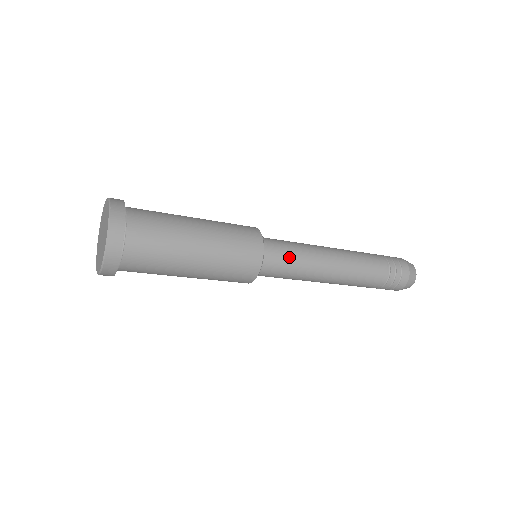
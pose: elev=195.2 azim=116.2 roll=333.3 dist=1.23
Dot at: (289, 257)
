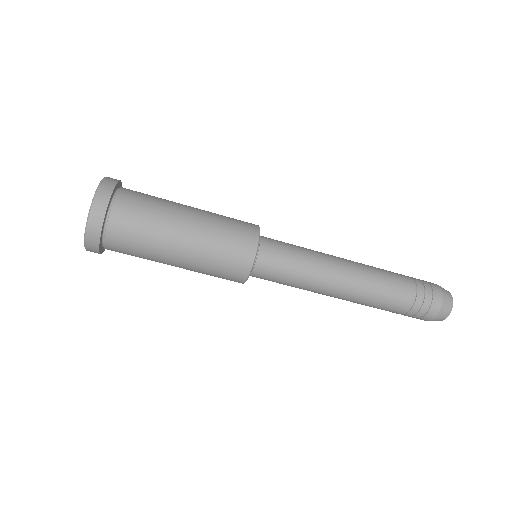
Dot at: (290, 247)
